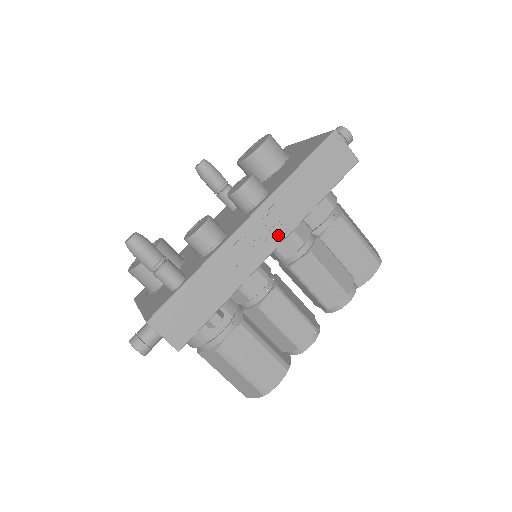
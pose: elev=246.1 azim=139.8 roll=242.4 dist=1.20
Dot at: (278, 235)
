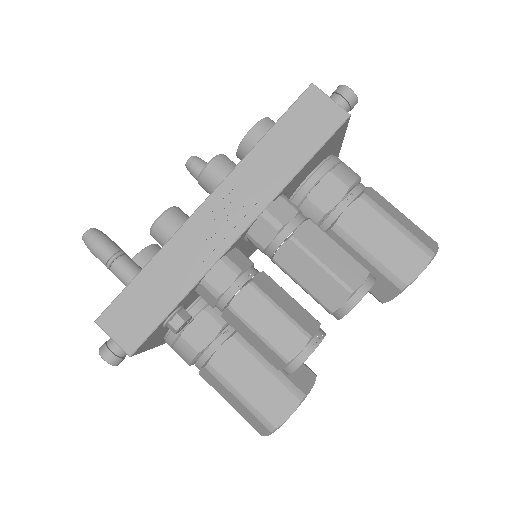
Dot at: (244, 217)
